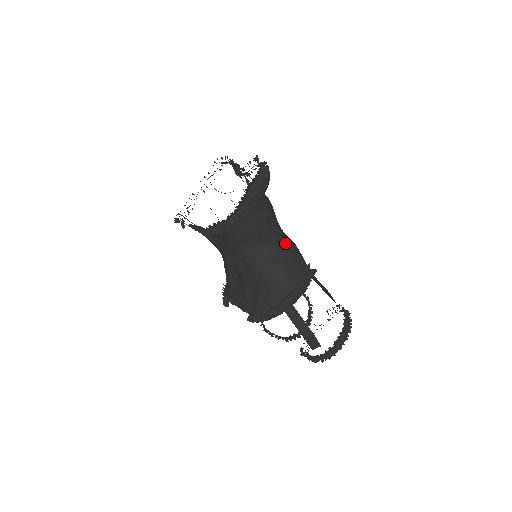
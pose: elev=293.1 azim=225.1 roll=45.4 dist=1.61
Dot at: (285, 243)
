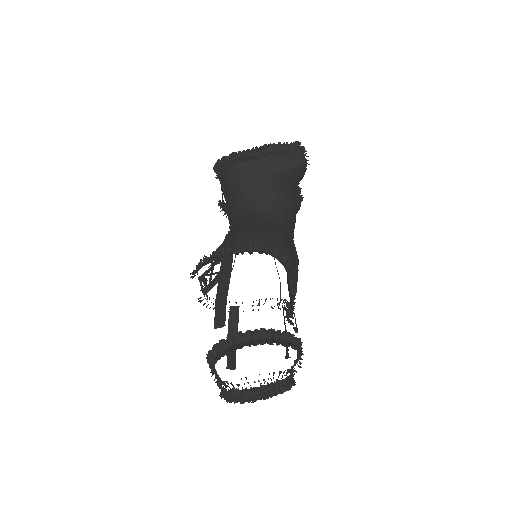
Dot at: (279, 226)
